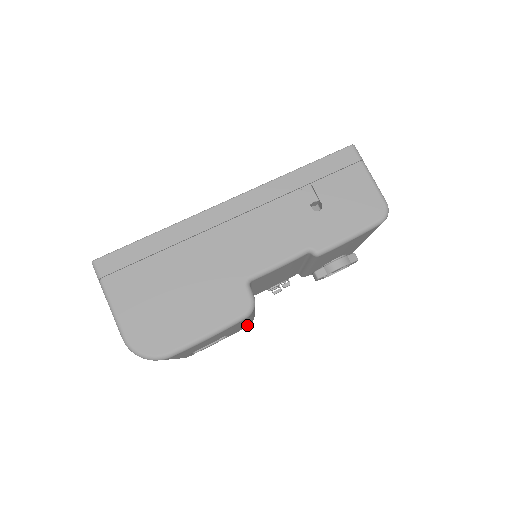
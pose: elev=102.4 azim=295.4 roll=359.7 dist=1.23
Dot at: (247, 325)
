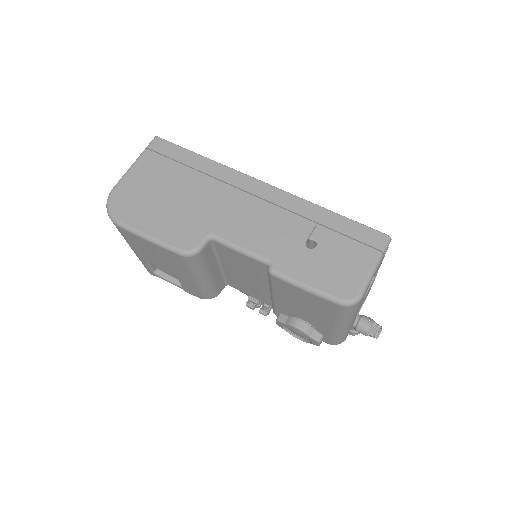
Dot at: (201, 294)
